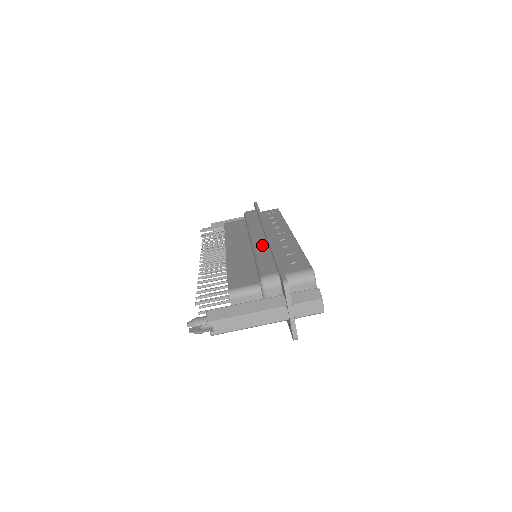
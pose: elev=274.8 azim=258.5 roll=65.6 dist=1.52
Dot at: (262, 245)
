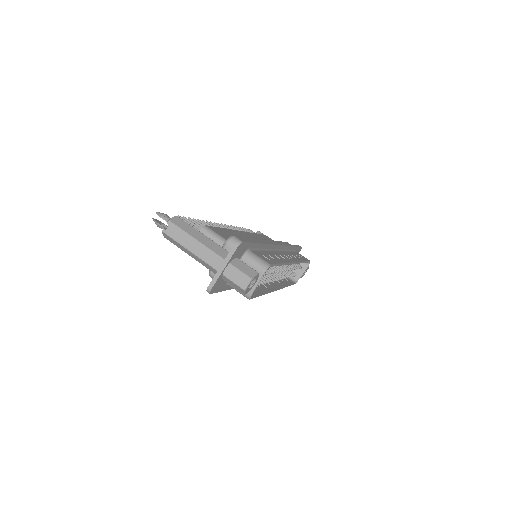
Dot at: occluded
